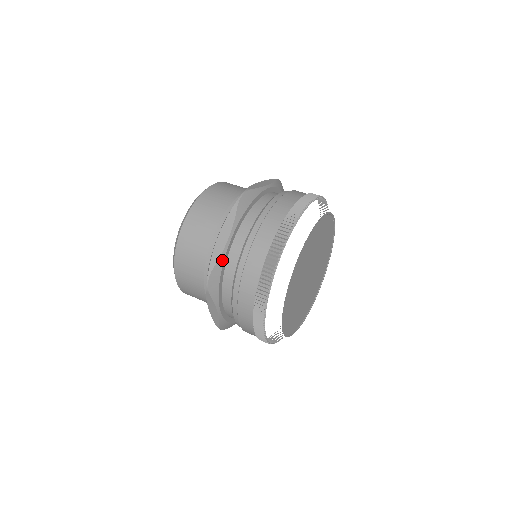
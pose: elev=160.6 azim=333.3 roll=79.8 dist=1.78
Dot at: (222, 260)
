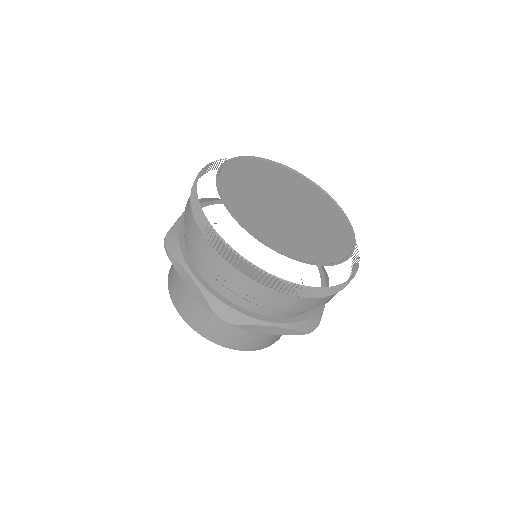
Dot at: (177, 226)
